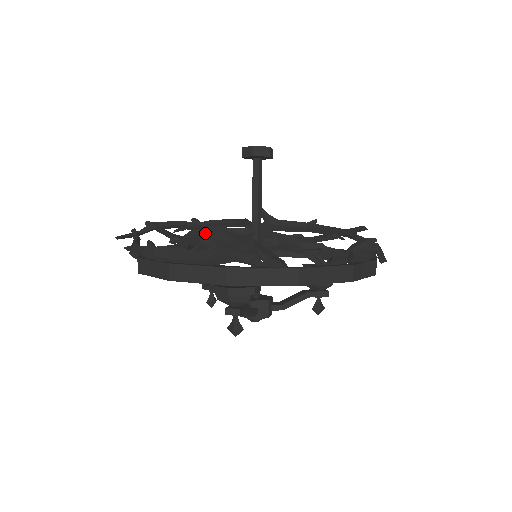
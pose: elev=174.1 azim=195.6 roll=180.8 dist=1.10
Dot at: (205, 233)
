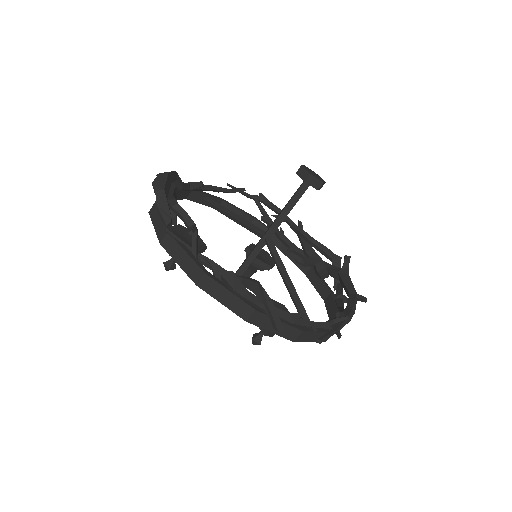
Dot at: occluded
